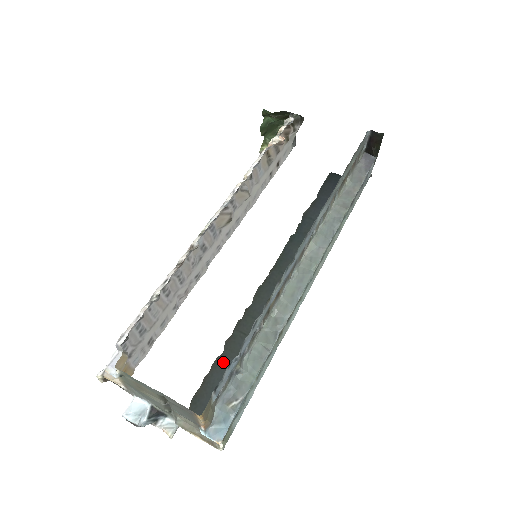
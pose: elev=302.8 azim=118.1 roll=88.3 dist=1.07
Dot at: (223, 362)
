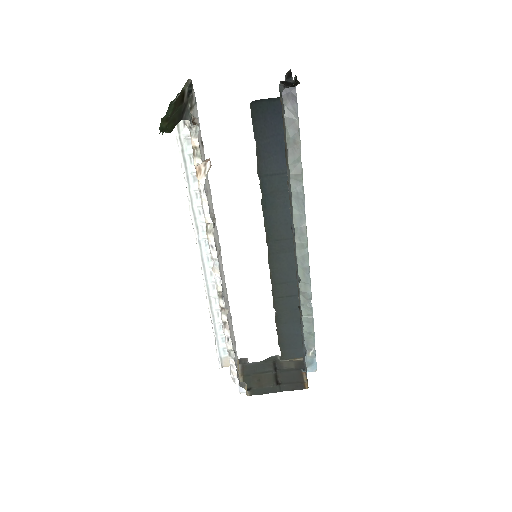
Dot at: (282, 320)
